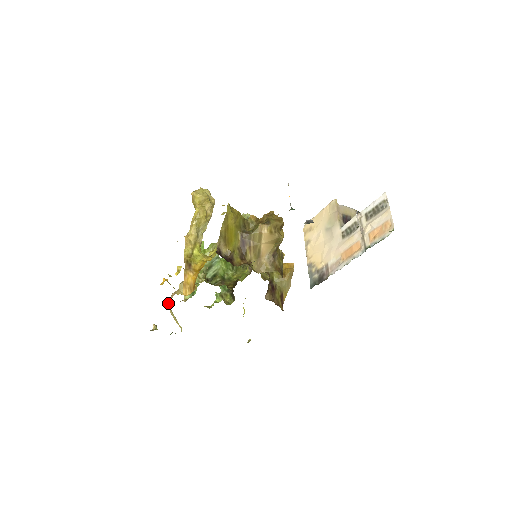
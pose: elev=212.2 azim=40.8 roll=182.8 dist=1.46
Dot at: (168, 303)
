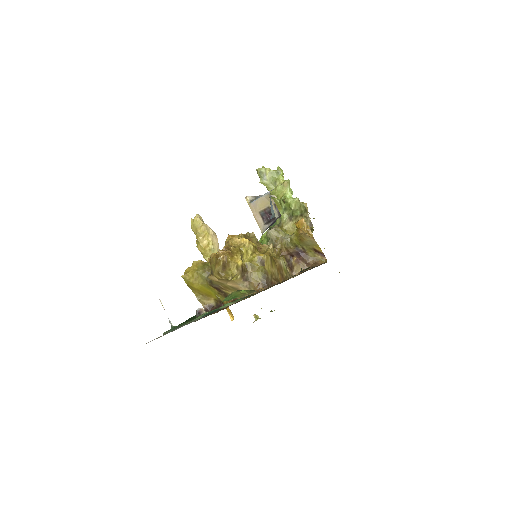
Dot at: occluded
